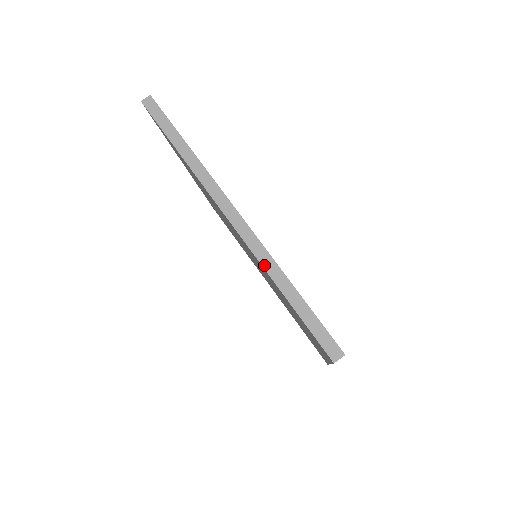
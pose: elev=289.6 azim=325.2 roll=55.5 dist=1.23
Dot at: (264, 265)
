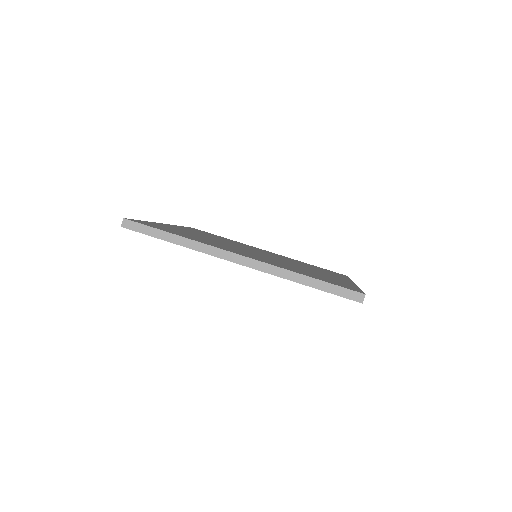
Dot at: (281, 276)
